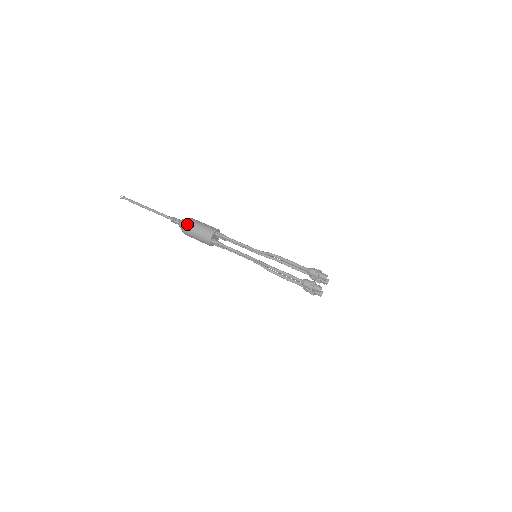
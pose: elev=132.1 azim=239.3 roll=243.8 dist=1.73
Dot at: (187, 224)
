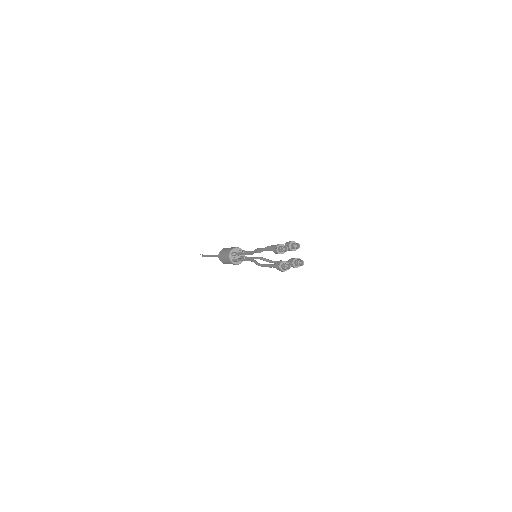
Dot at: occluded
